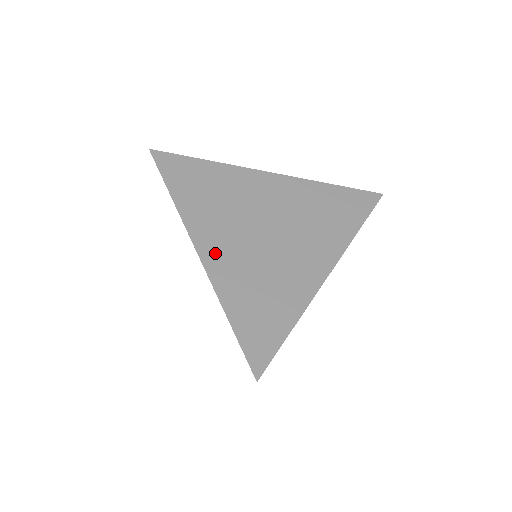
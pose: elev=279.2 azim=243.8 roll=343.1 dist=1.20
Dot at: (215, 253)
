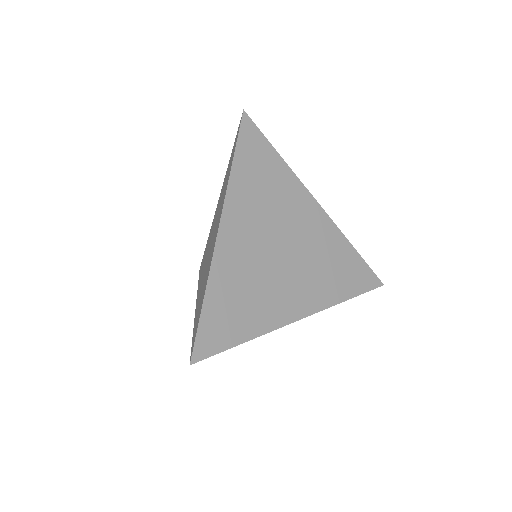
Dot at: (231, 239)
